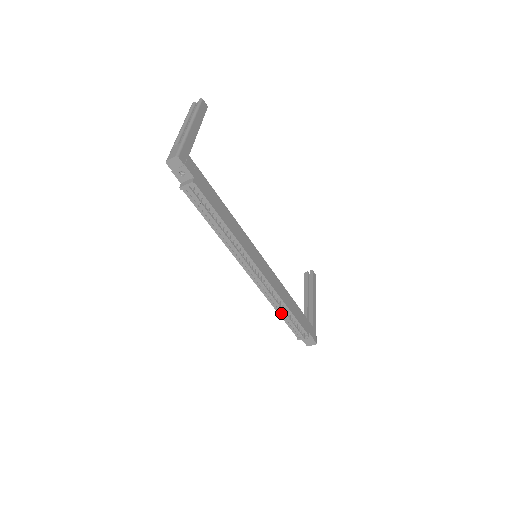
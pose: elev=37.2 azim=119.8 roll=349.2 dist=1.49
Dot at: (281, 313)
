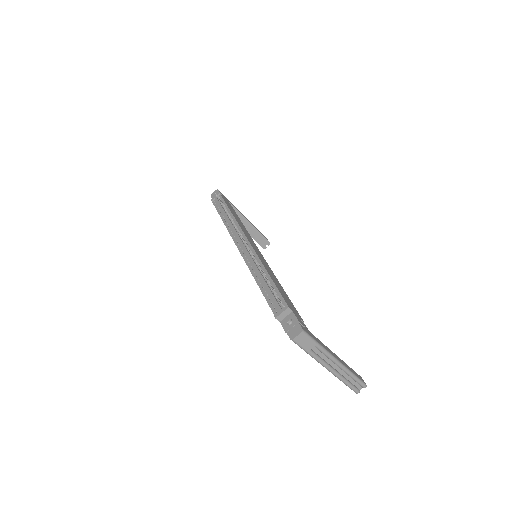
Dot at: (261, 285)
